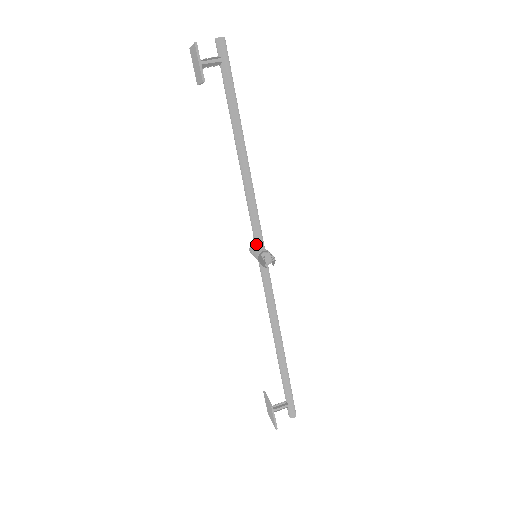
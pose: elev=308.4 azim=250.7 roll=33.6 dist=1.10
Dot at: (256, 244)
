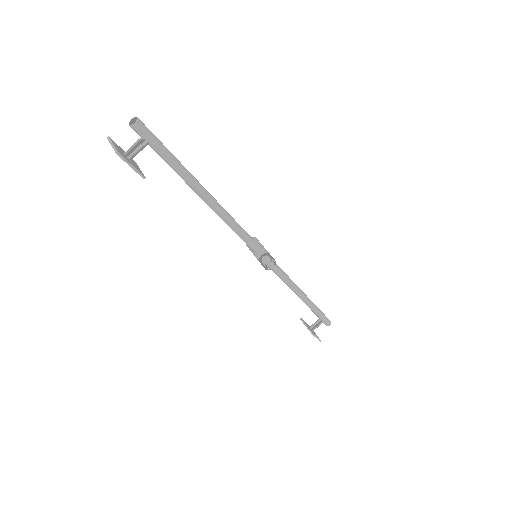
Dot at: (252, 250)
